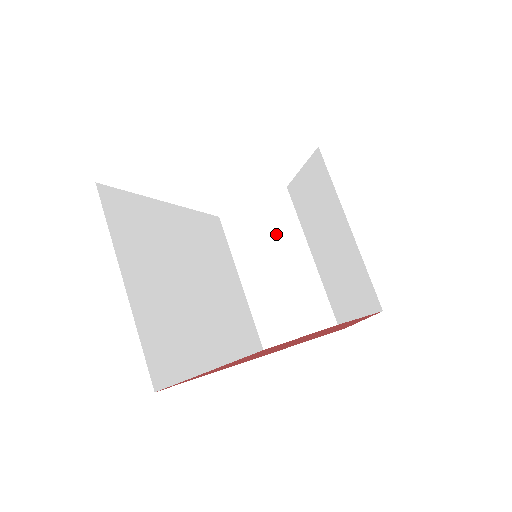
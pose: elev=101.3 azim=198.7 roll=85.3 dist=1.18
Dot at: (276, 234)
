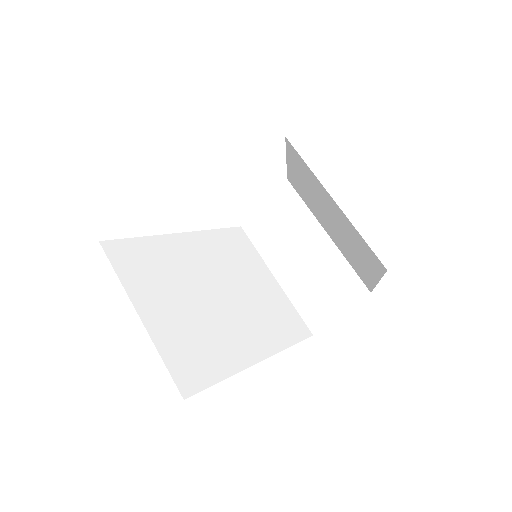
Dot at: (291, 225)
